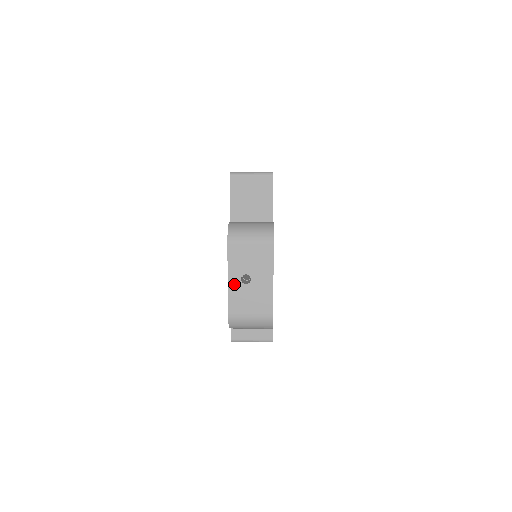
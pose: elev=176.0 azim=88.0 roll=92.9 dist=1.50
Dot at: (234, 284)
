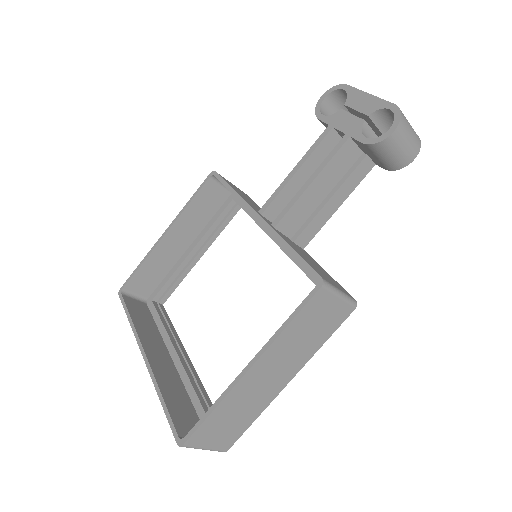
Dot at: occluded
